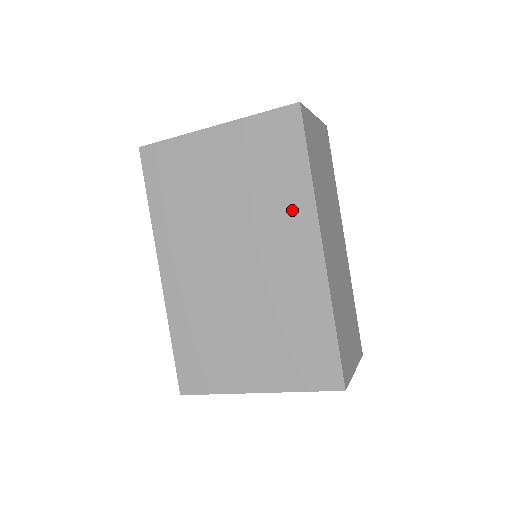
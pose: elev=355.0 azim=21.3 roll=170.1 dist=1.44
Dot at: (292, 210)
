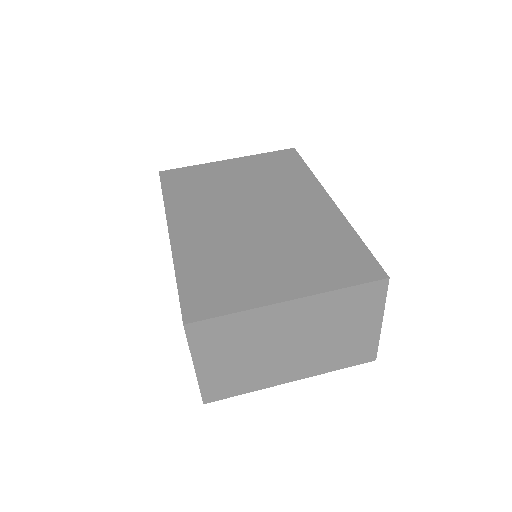
Dot at: (300, 186)
